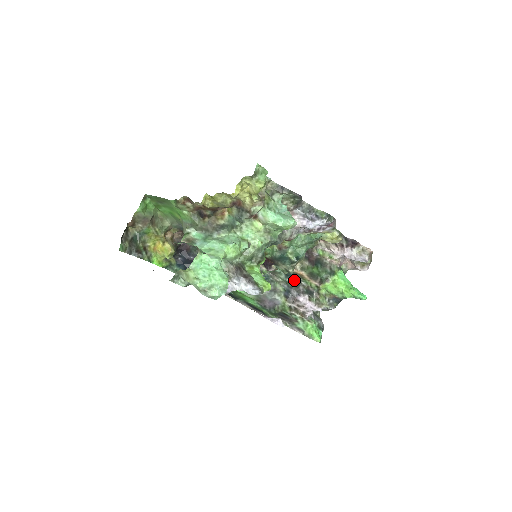
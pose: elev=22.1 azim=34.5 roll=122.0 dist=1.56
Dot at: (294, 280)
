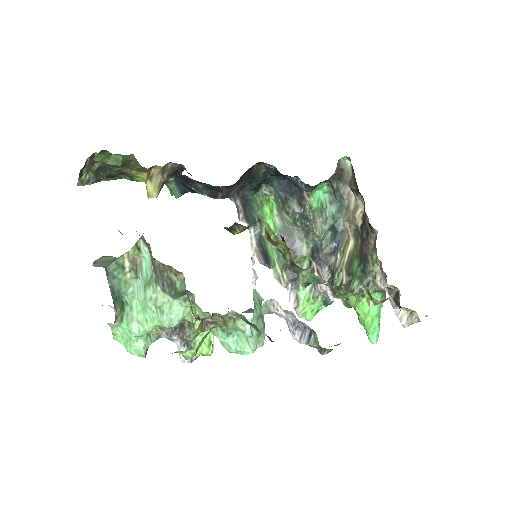
Dot at: (335, 241)
